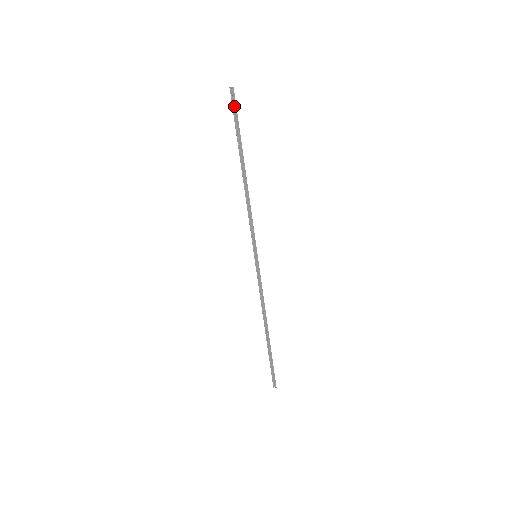
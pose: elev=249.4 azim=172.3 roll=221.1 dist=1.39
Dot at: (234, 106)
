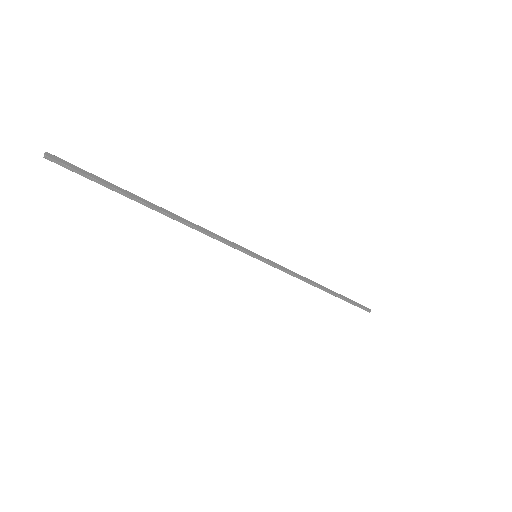
Dot at: (72, 171)
